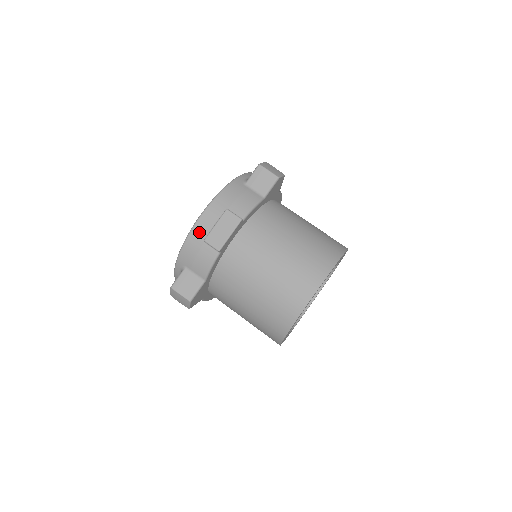
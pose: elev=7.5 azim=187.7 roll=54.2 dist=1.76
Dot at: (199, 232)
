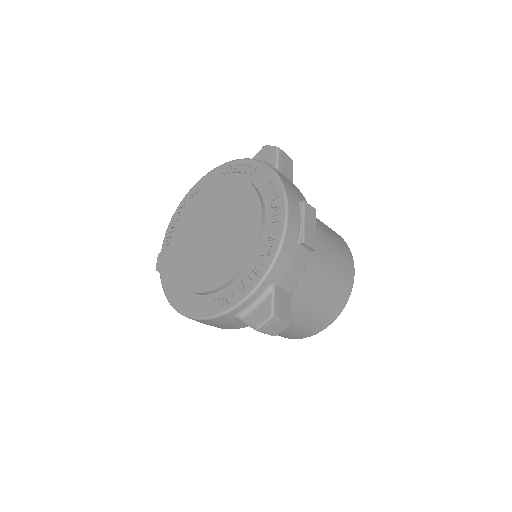
Dot at: (293, 234)
